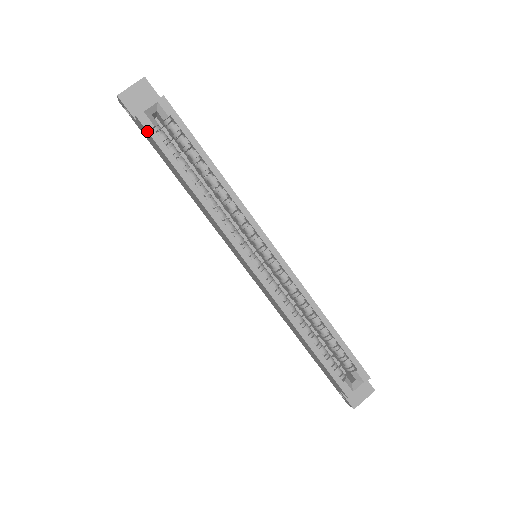
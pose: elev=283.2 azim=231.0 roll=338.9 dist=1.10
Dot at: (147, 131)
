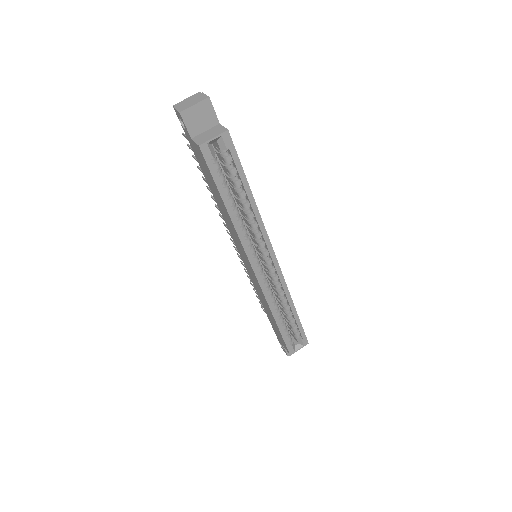
Dot at: (205, 161)
